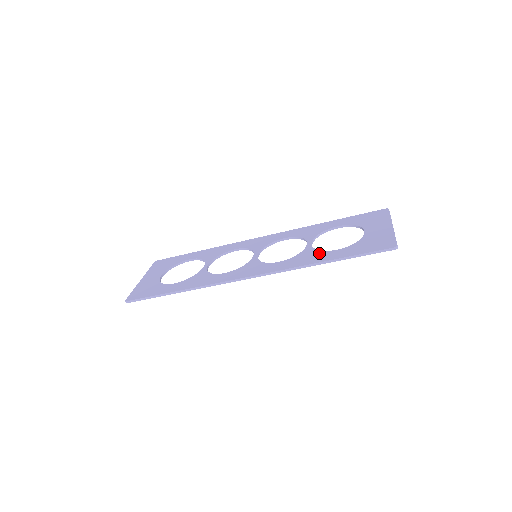
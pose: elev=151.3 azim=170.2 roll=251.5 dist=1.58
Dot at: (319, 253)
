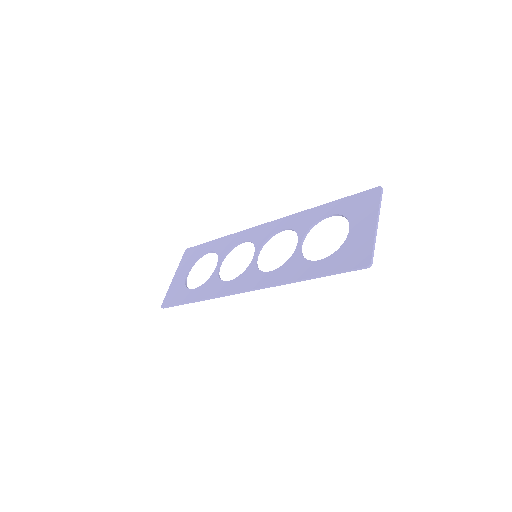
Dot at: (303, 263)
